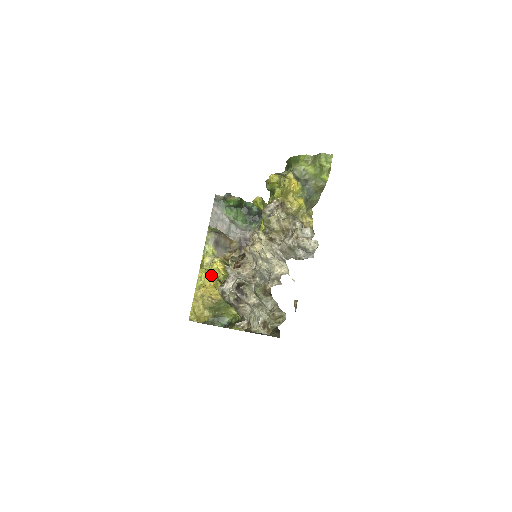
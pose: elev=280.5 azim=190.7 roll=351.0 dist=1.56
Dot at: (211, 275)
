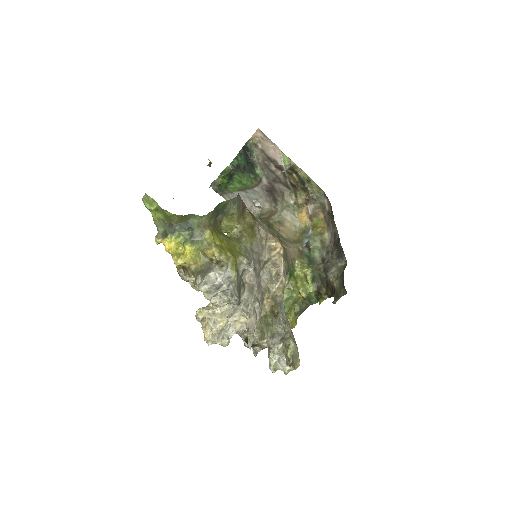
Dot at: occluded
